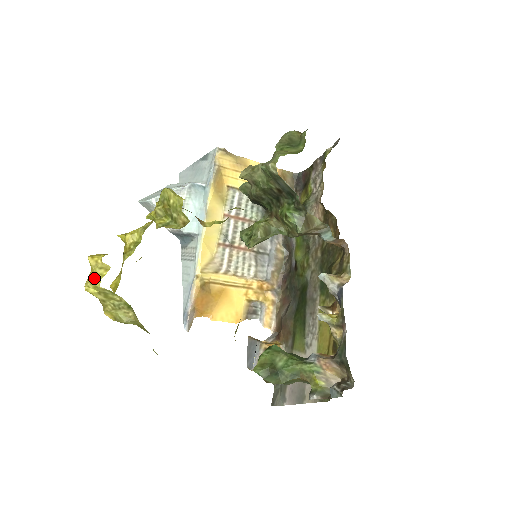
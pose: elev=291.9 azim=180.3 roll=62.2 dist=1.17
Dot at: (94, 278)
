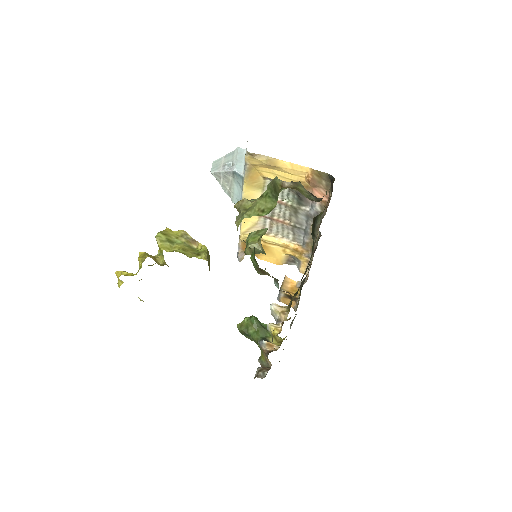
Dot at: (118, 284)
